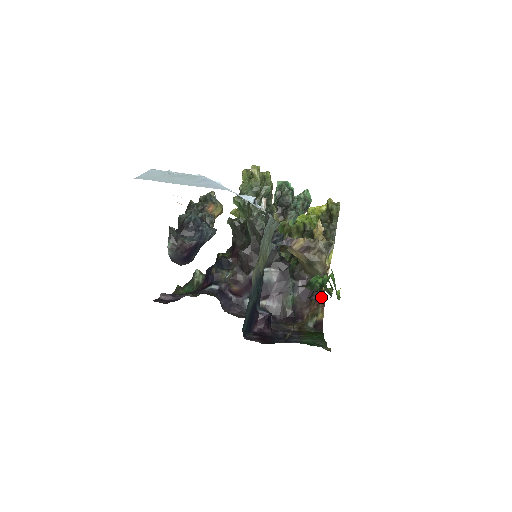
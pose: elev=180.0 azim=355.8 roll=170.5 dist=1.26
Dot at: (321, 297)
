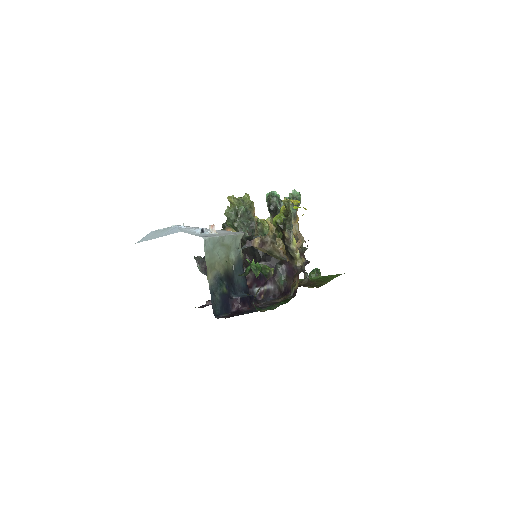
Dot at: (299, 272)
